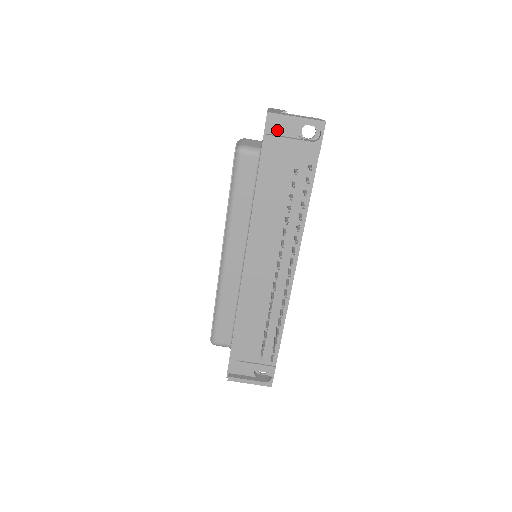
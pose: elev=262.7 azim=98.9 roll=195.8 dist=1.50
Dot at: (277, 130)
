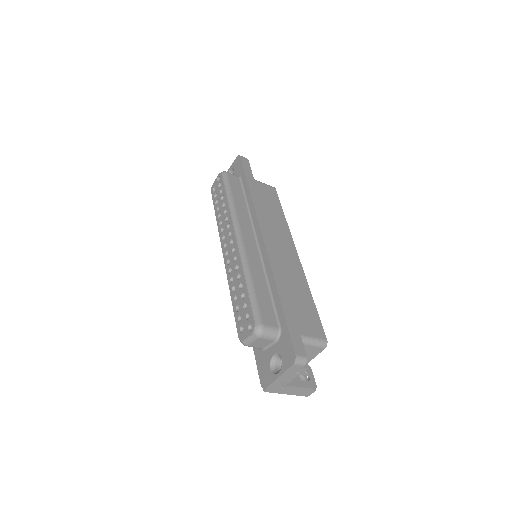
Dot at: occluded
